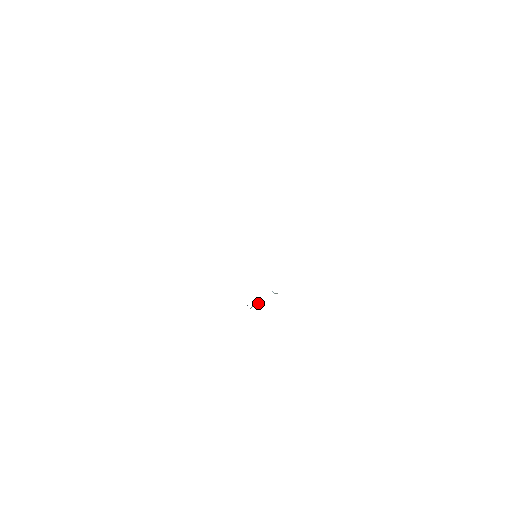
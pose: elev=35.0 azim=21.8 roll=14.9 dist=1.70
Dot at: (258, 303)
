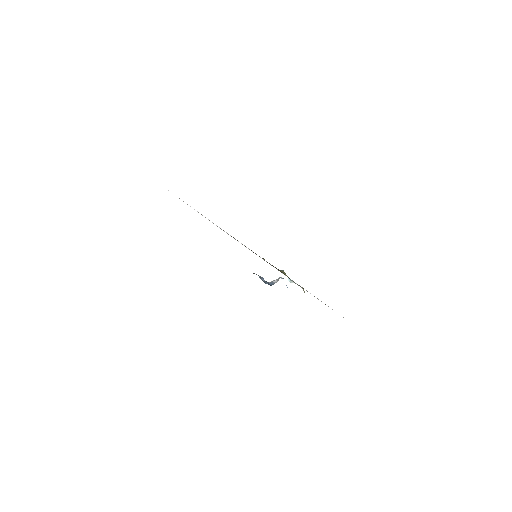
Dot at: (276, 282)
